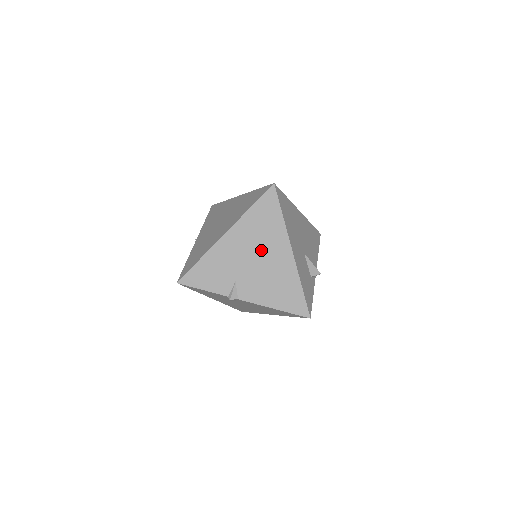
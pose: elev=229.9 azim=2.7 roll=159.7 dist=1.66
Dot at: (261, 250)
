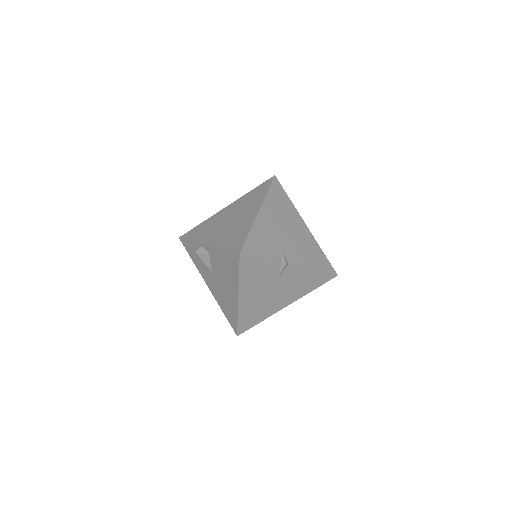
Dot at: (287, 223)
